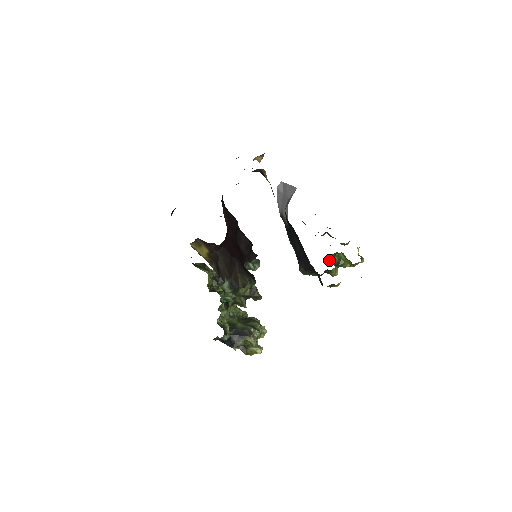
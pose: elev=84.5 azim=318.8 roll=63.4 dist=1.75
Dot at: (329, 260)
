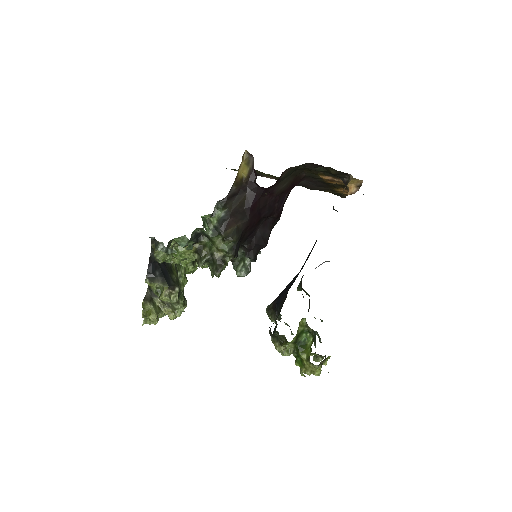
Dot at: (300, 322)
